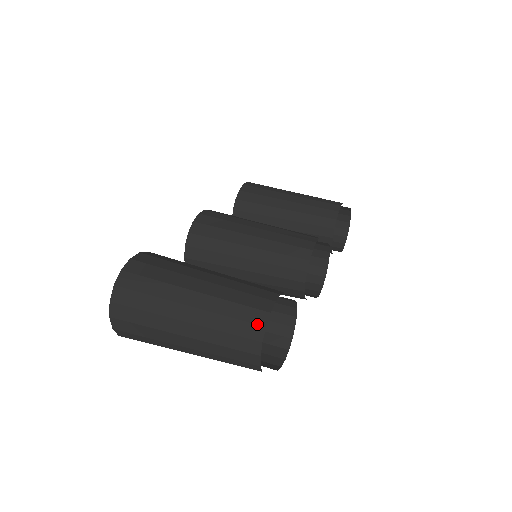
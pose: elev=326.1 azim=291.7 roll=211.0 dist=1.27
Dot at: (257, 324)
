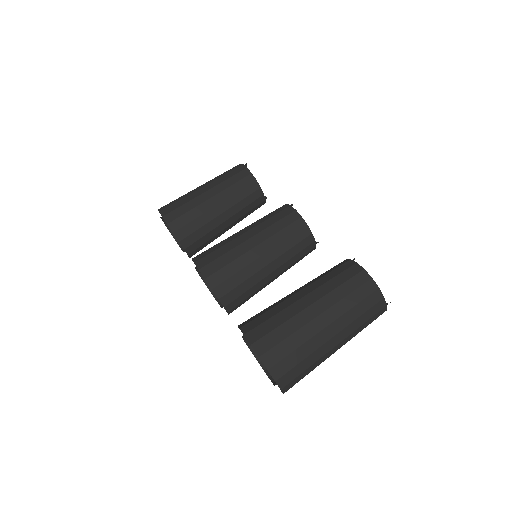
Dot at: (373, 292)
